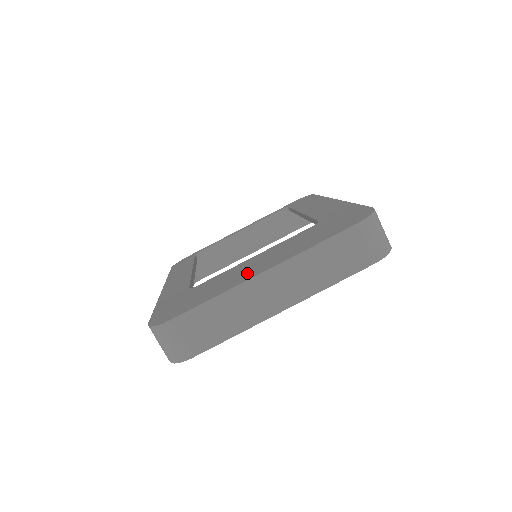
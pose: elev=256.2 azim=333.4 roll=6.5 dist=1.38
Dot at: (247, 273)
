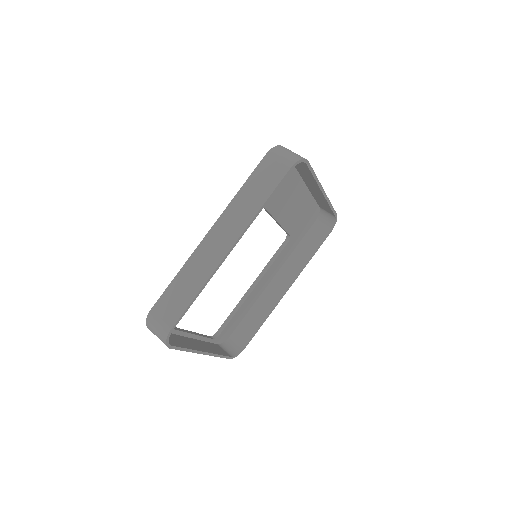
Dot at: occluded
